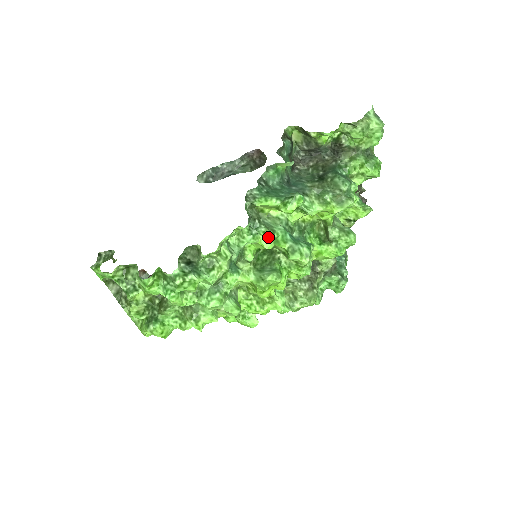
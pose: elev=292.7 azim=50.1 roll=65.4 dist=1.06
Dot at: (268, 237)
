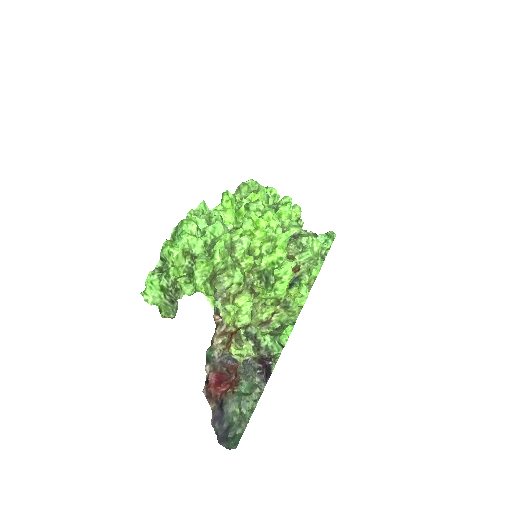
Dot at: (226, 209)
